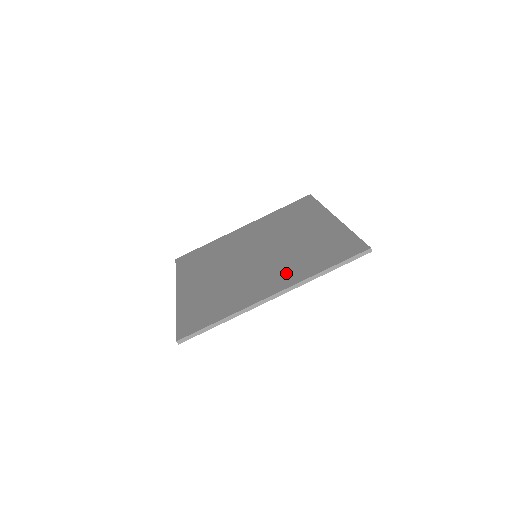
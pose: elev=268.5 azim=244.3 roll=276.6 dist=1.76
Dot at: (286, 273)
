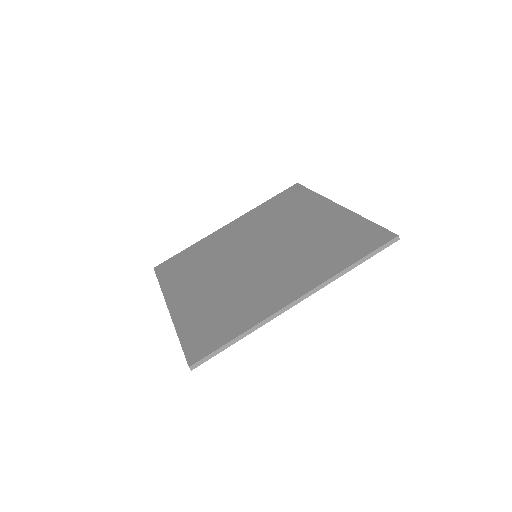
Dot at: (303, 272)
